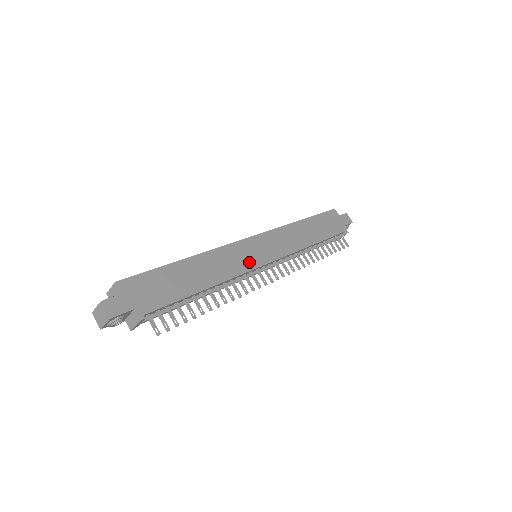
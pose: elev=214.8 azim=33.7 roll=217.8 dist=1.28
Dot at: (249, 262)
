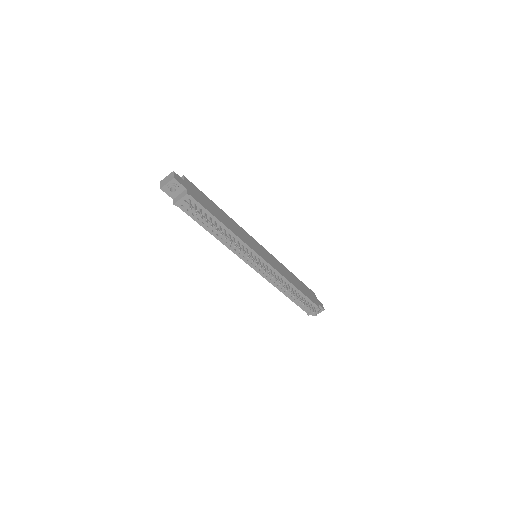
Dot at: (252, 246)
